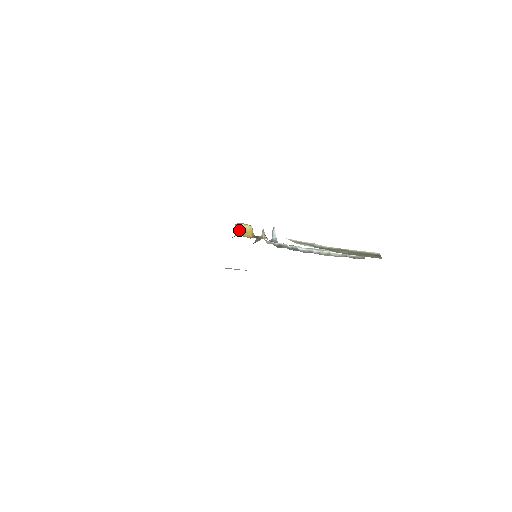
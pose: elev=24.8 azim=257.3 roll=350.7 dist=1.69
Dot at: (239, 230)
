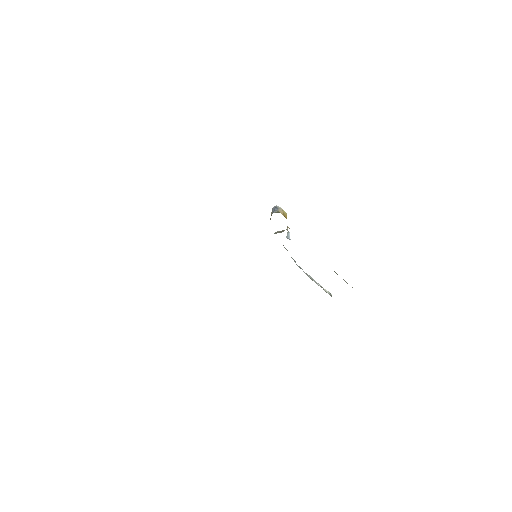
Dot at: (279, 210)
